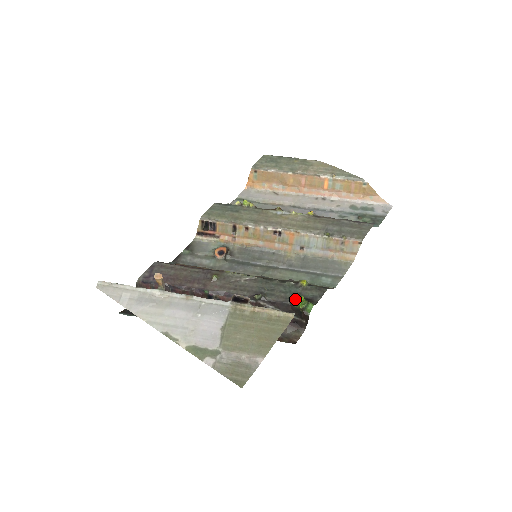
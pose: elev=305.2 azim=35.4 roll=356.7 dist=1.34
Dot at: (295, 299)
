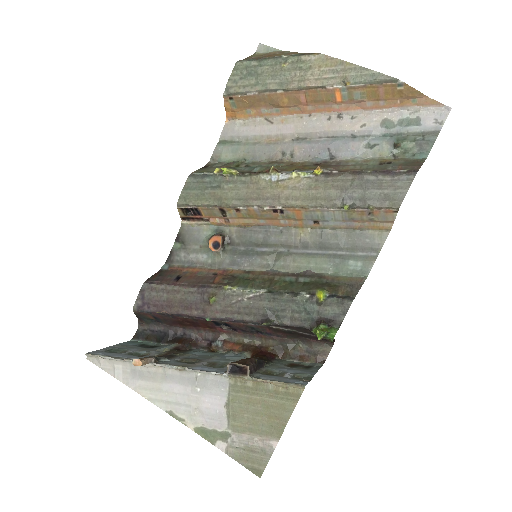
Dot at: (312, 321)
